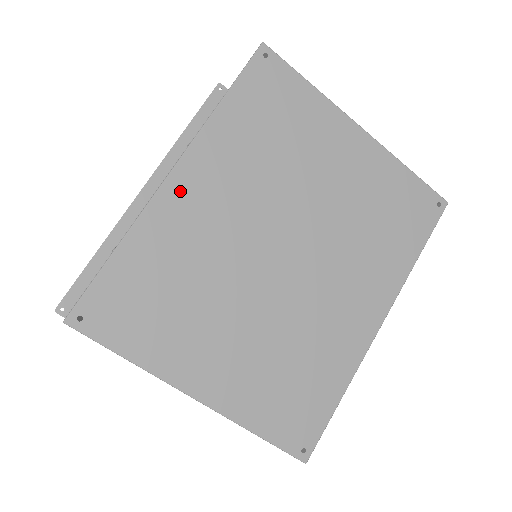
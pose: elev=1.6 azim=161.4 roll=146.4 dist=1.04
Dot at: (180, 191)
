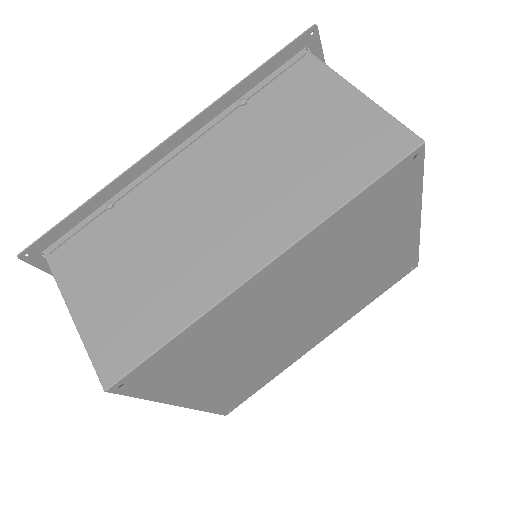
Dot at: (261, 282)
